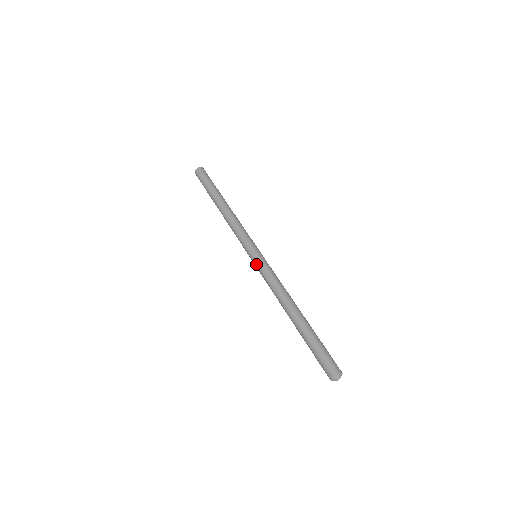
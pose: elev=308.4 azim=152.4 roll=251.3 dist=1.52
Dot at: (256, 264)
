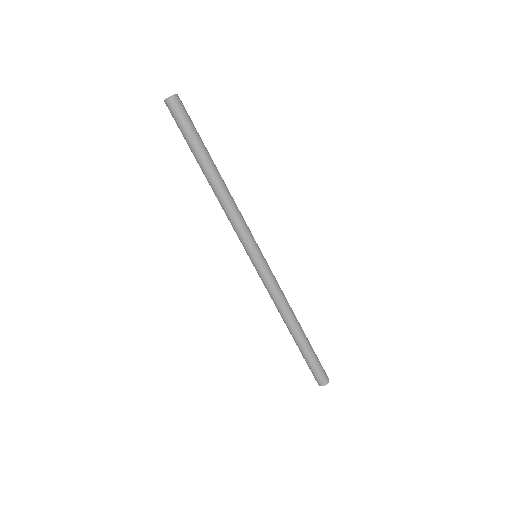
Dot at: occluded
